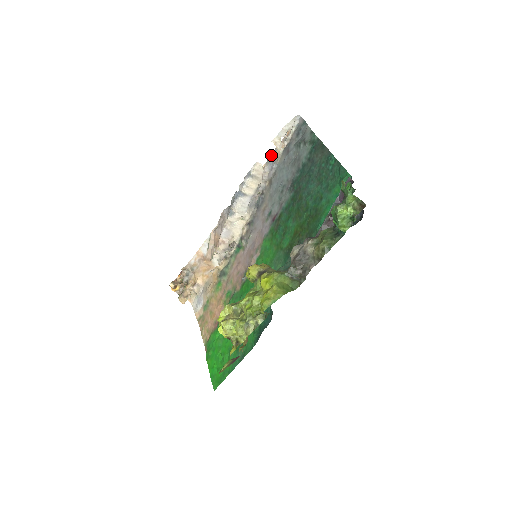
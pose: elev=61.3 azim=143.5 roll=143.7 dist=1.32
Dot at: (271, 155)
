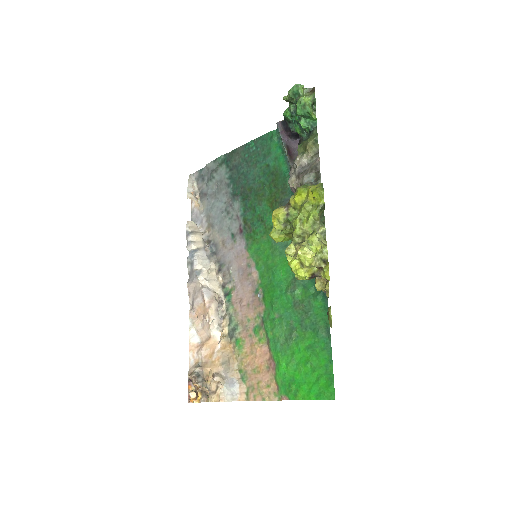
Dot at: (191, 216)
